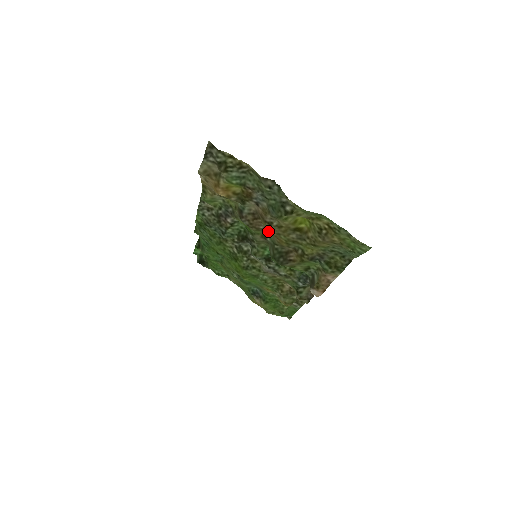
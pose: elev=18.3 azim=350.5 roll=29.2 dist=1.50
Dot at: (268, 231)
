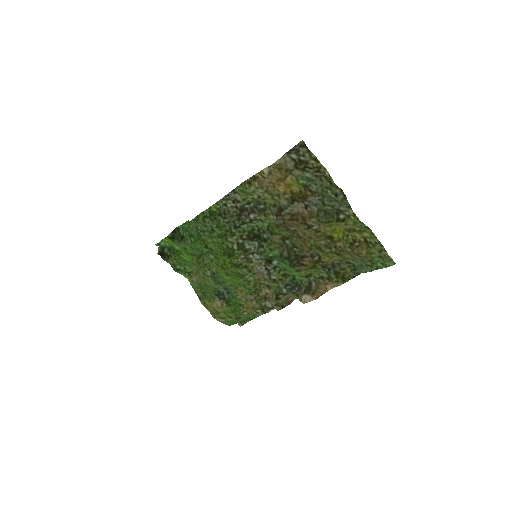
Dot at: (295, 234)
